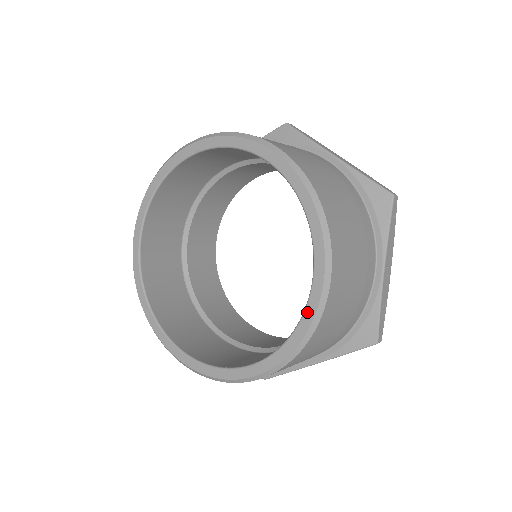
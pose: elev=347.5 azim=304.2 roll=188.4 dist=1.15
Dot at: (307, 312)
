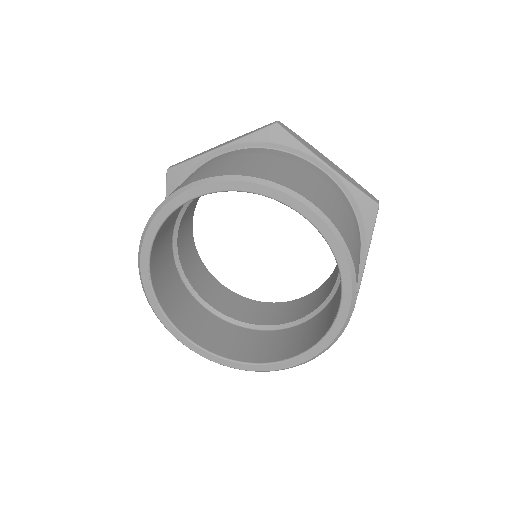
Dot at: (333, 331)
